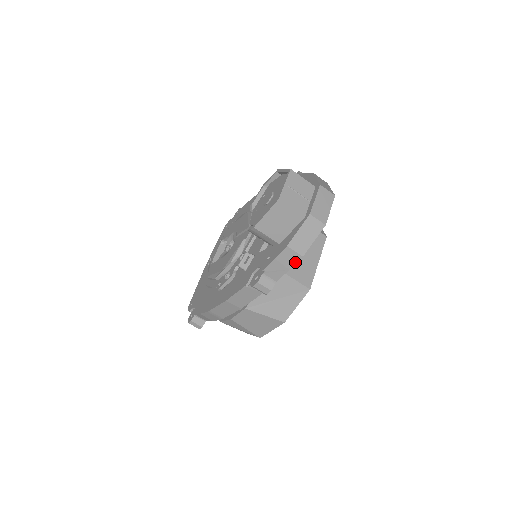
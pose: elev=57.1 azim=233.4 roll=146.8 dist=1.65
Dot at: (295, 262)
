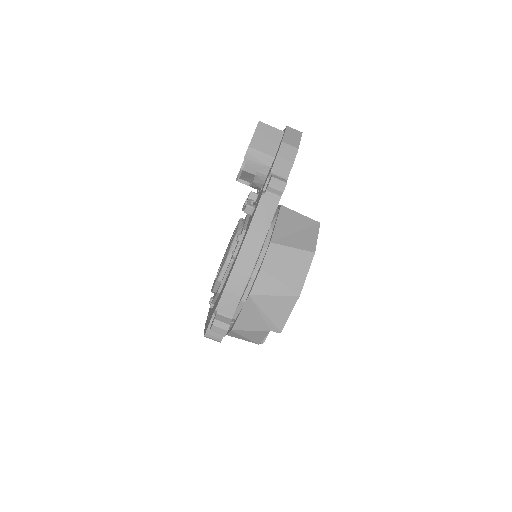
Dot at: (294, 155)
